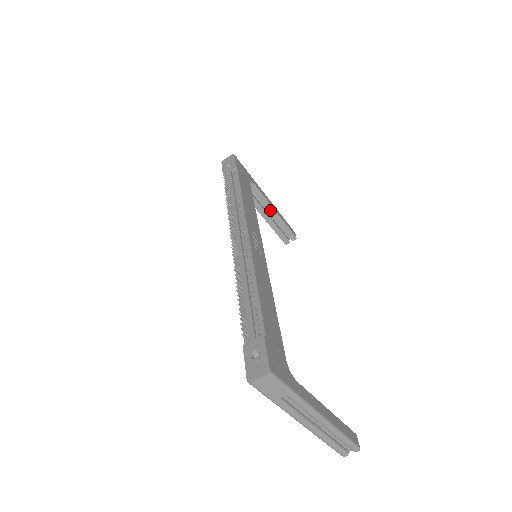
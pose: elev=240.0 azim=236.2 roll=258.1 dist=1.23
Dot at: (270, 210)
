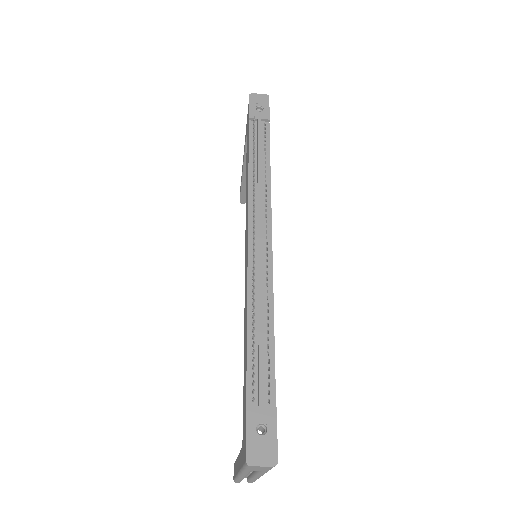
Dot at: occluded
